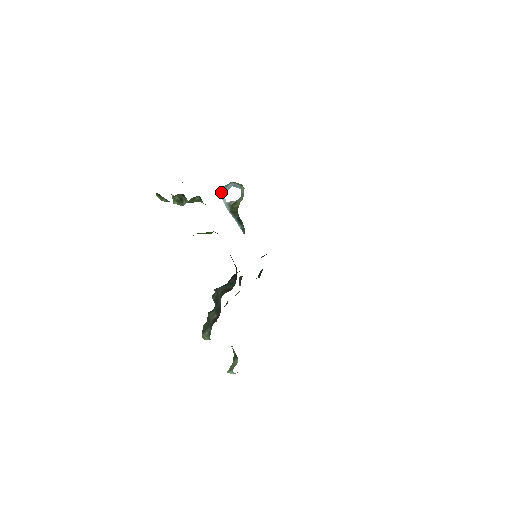
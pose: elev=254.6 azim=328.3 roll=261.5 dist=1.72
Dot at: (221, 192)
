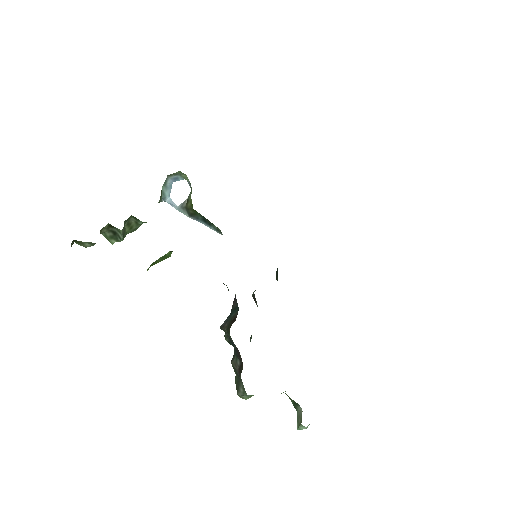
Dot at: (164, 197)
